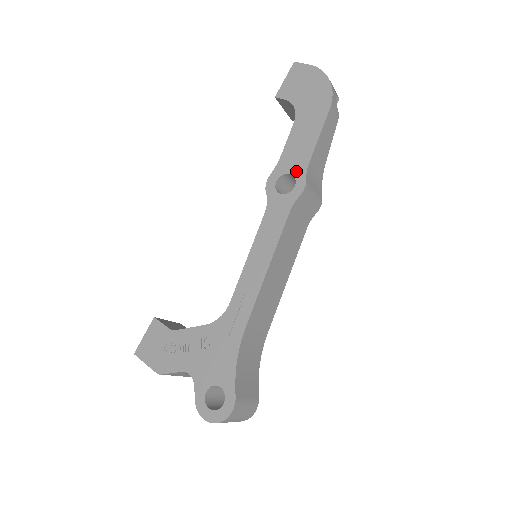
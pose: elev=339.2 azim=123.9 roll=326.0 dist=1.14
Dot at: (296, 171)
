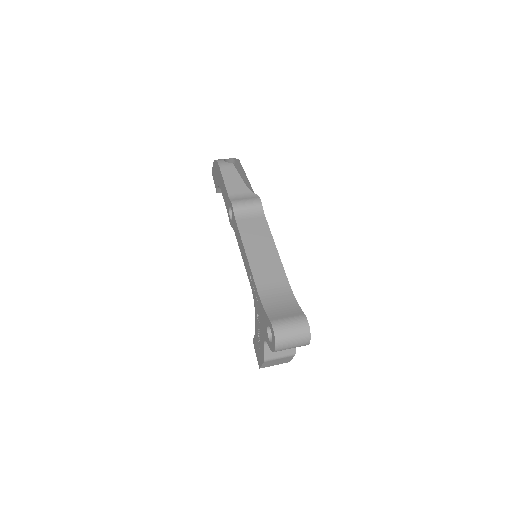
Dot at: (229, 204)
